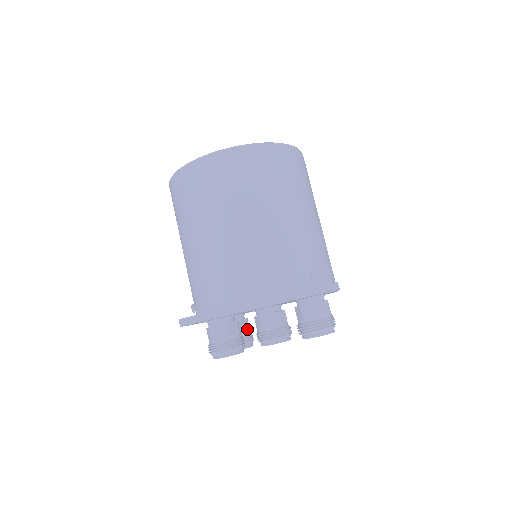
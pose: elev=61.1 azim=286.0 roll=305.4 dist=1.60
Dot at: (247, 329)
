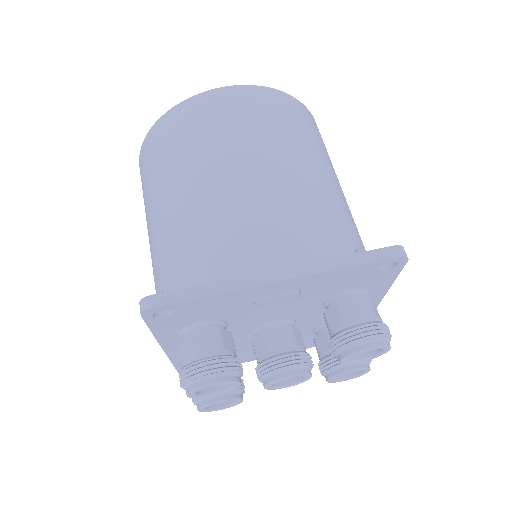
Dot at: occluded
